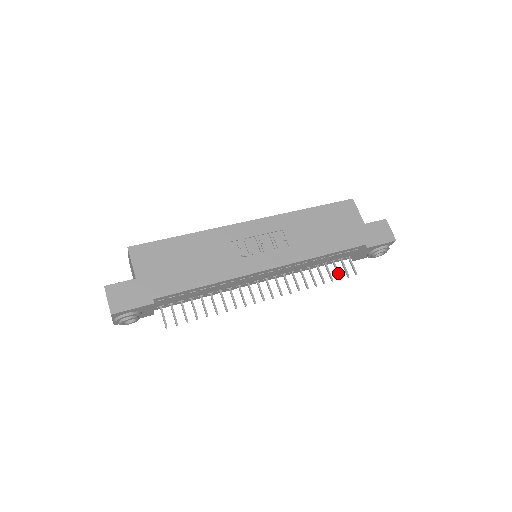
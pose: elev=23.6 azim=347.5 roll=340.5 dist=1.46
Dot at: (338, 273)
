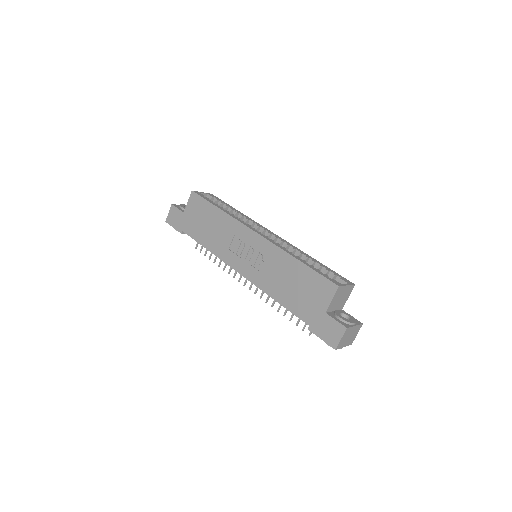
Dot at: (298, 320)
